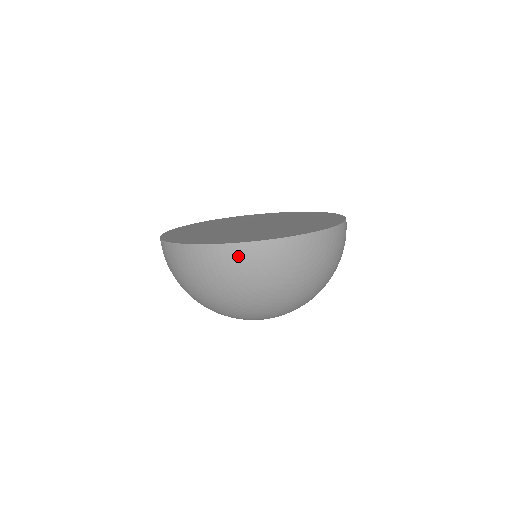
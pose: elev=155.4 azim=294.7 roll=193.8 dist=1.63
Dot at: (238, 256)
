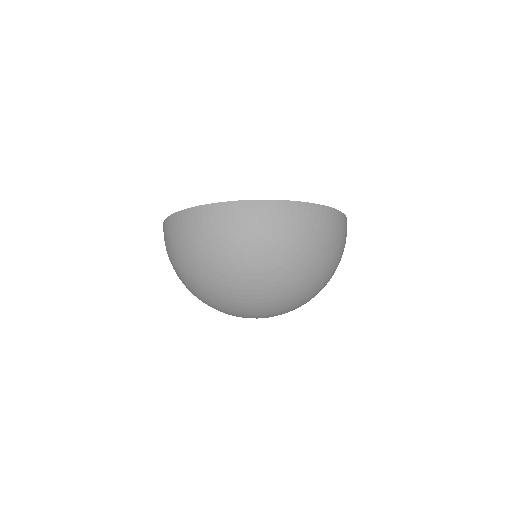
Dot at: (193, 220)
